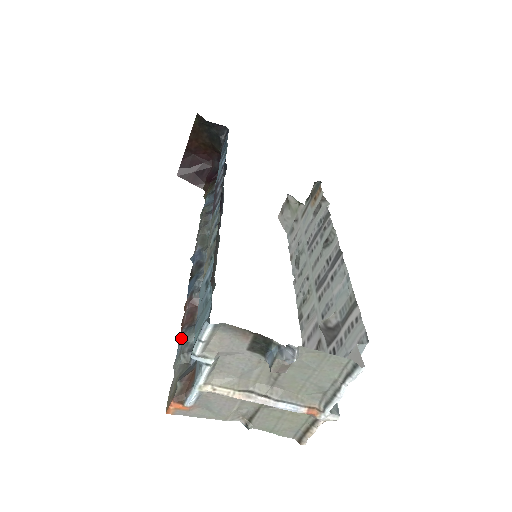
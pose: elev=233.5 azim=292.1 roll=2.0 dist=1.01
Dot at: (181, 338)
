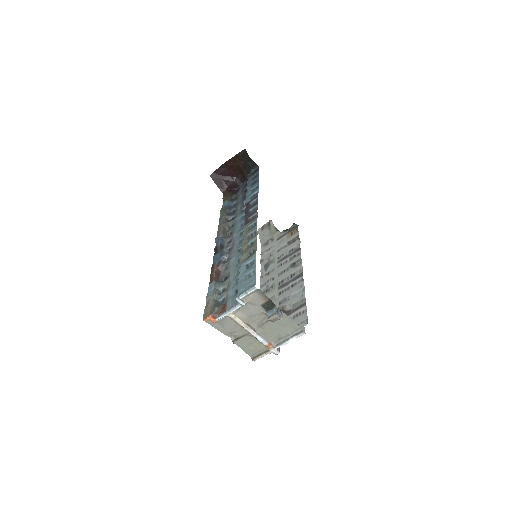
Dot at: (213, 285)
